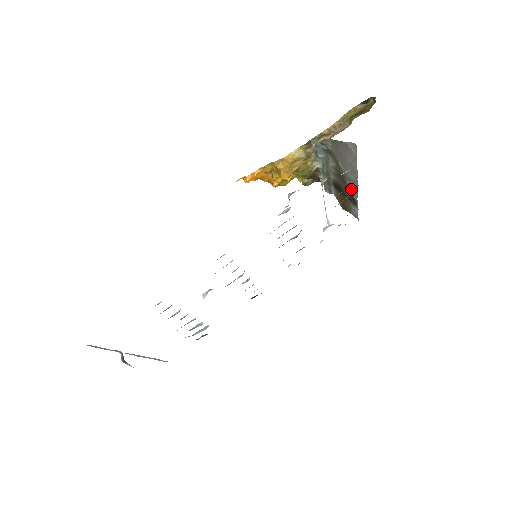
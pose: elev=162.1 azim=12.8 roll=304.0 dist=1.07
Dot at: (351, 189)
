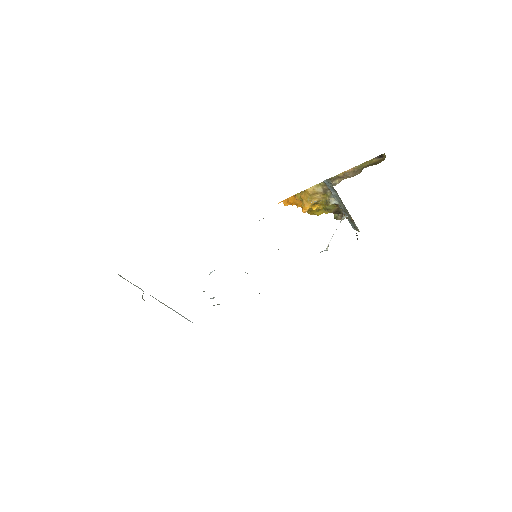
Dot at: occluded
